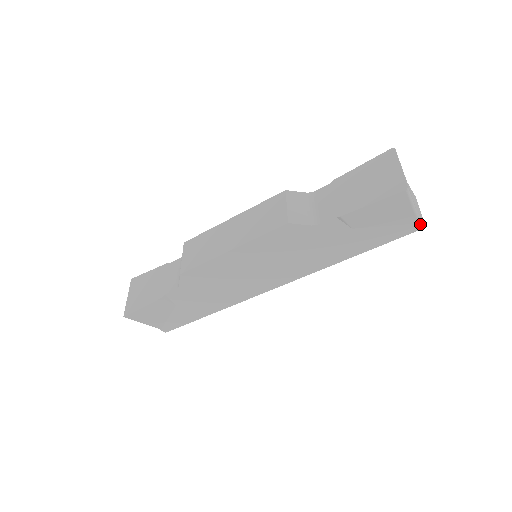
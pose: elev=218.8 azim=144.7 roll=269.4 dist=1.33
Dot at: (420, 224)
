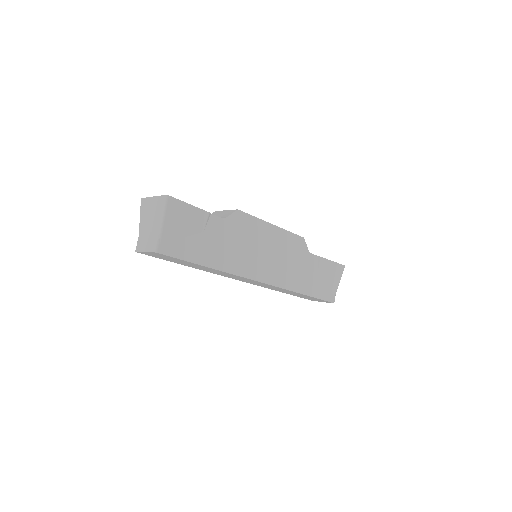
Dot at: (334, 298)
